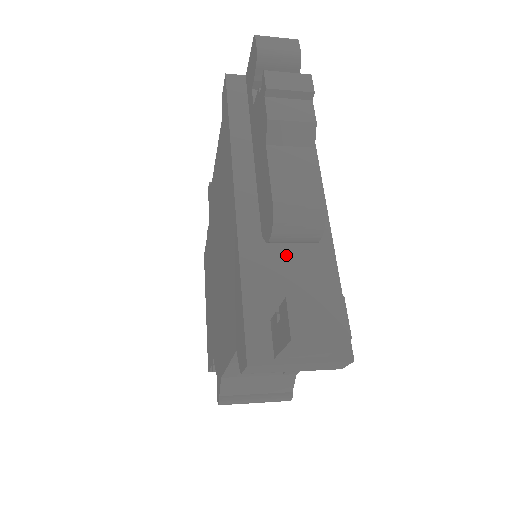
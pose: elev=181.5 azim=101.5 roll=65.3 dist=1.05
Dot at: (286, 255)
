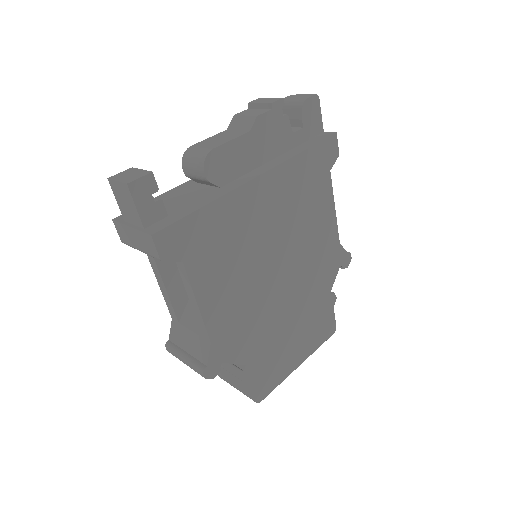
Dot at: (197, 191)
